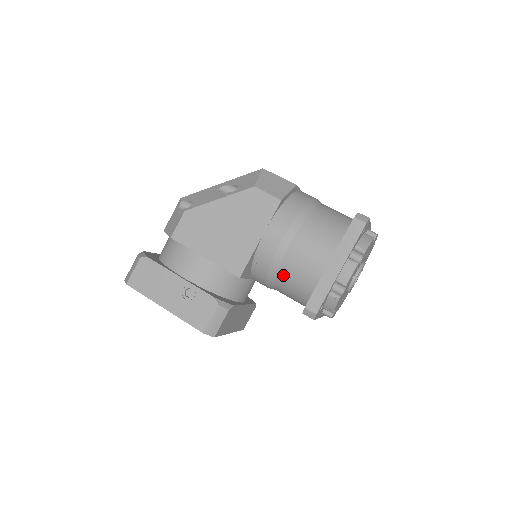
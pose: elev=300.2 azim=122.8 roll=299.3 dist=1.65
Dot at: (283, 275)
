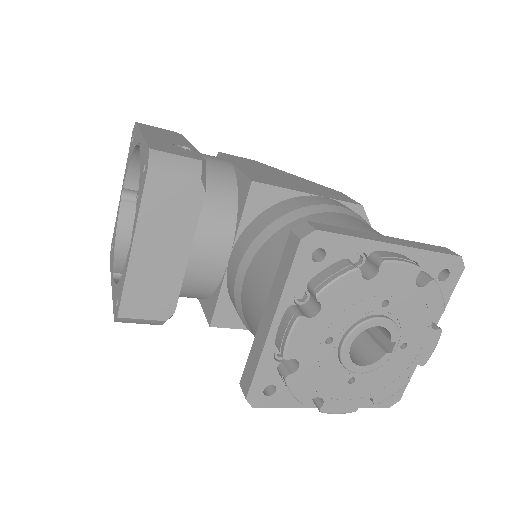
Dot at: occluded
